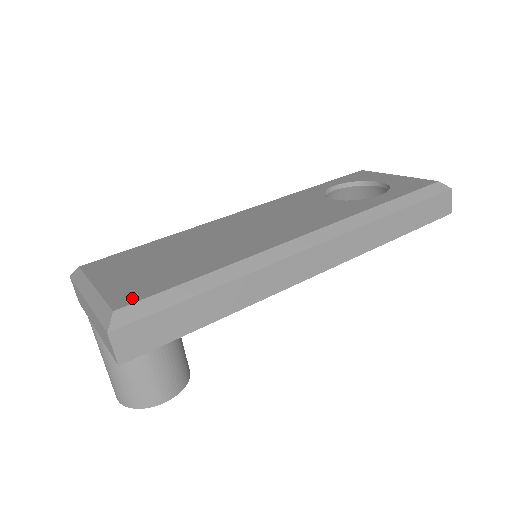
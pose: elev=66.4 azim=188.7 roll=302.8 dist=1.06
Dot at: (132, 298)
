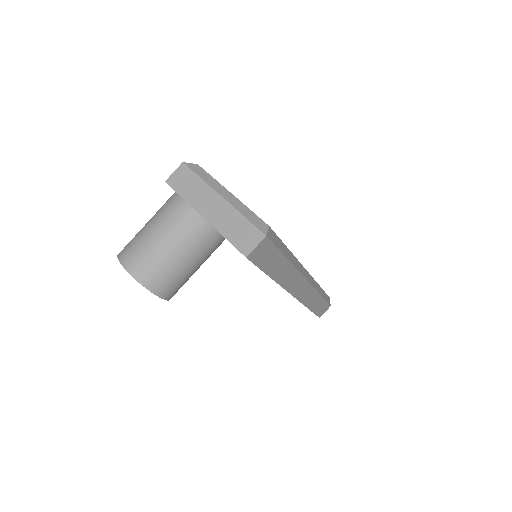
Dot at: occluded
